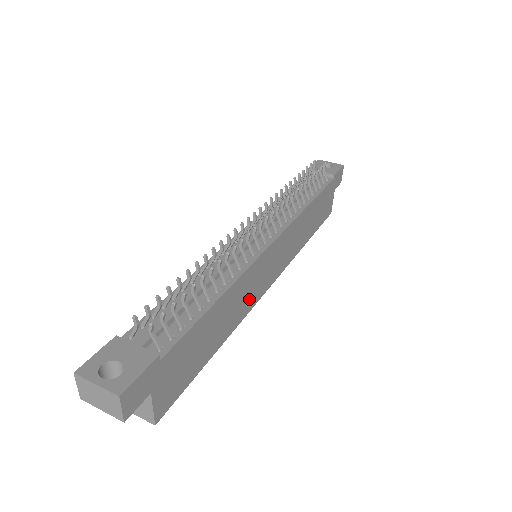
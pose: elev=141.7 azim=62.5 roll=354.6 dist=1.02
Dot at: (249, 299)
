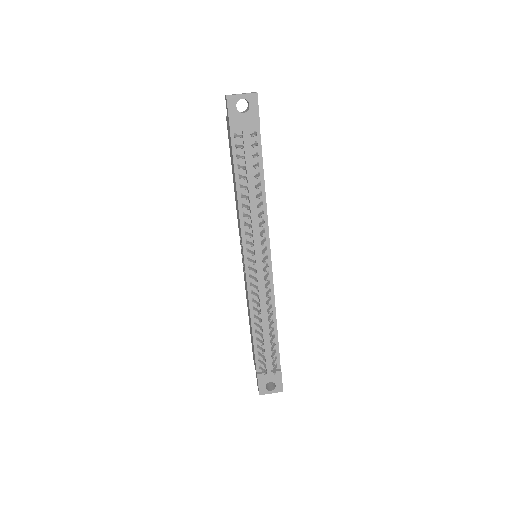
Dot at: occluded
